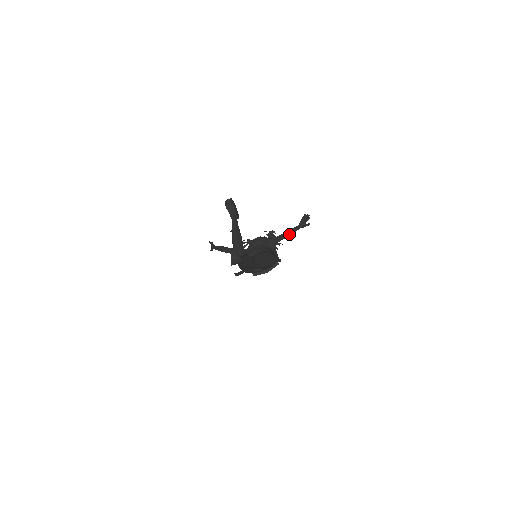
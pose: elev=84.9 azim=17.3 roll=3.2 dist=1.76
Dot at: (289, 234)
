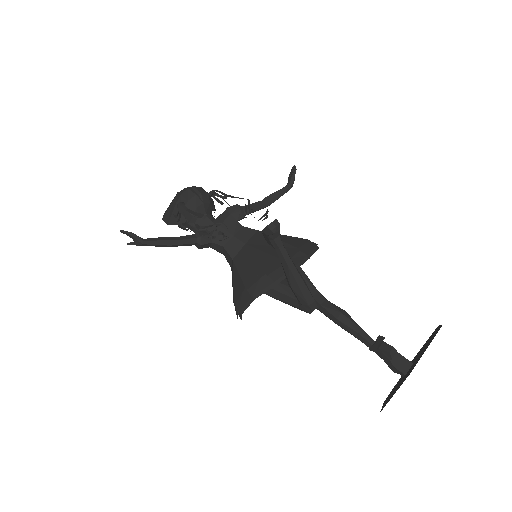
Dot at: occluded
